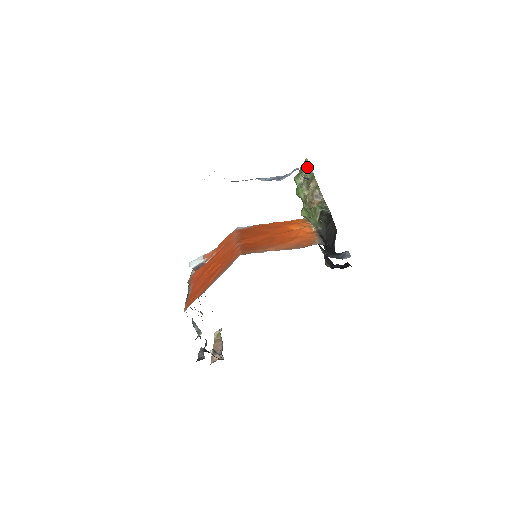
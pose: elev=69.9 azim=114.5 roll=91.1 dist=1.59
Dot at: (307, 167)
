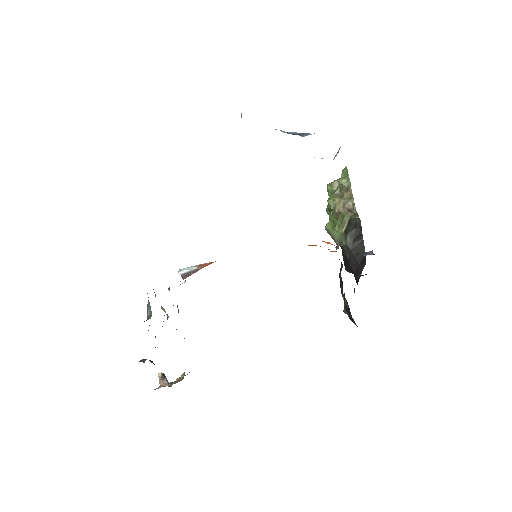
Dot at: (345, 176)
